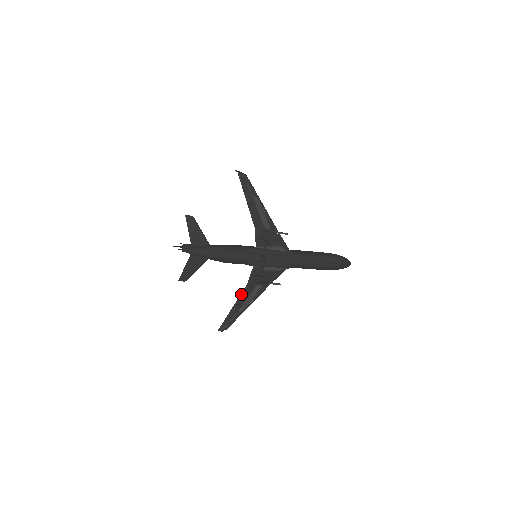
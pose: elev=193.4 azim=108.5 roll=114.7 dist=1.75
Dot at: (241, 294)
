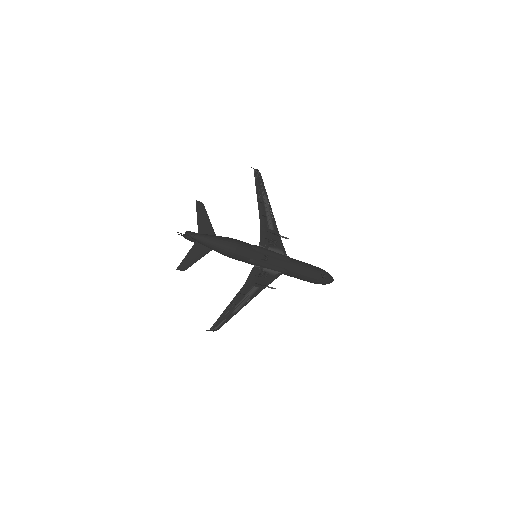
Dot at: (238, 293)
